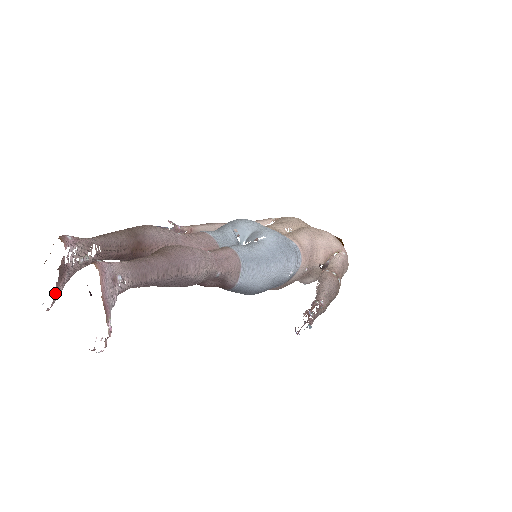
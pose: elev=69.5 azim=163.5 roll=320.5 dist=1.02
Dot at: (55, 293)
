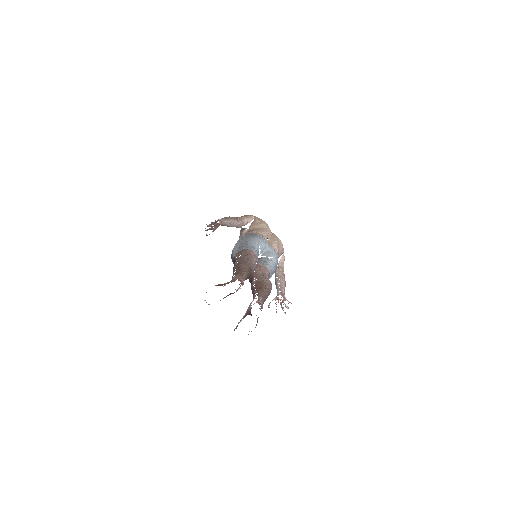
Dot at: occluded
